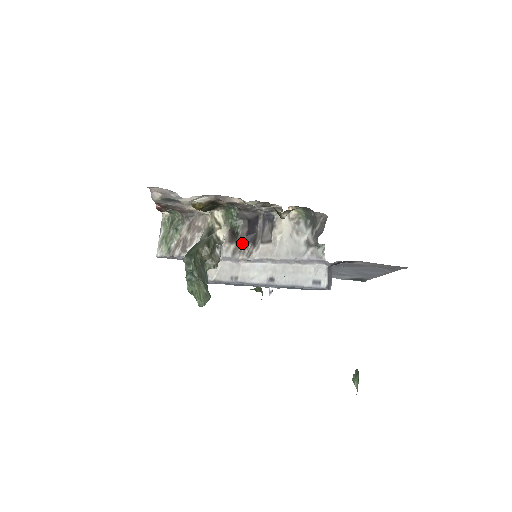
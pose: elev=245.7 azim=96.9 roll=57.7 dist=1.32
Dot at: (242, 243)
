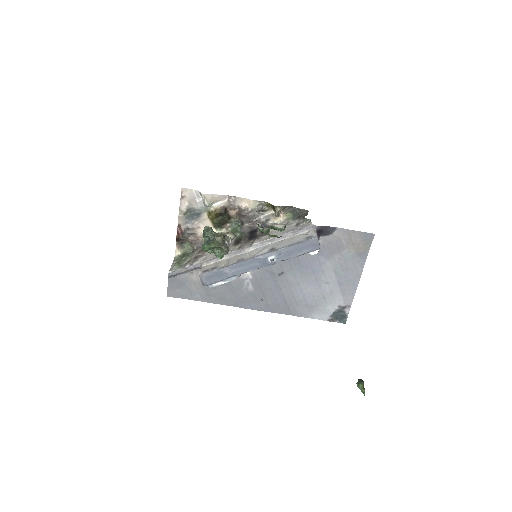
Dot at: (246, 241)
